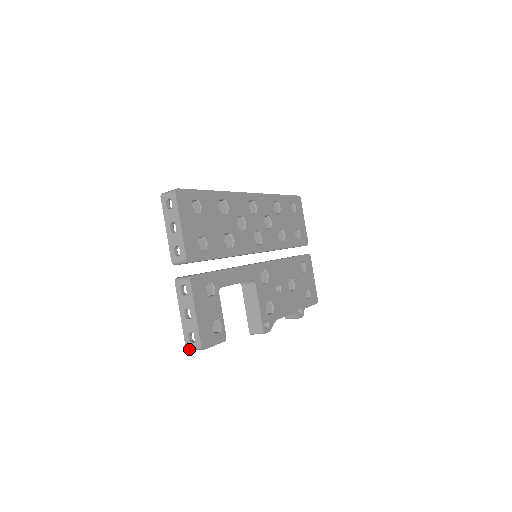
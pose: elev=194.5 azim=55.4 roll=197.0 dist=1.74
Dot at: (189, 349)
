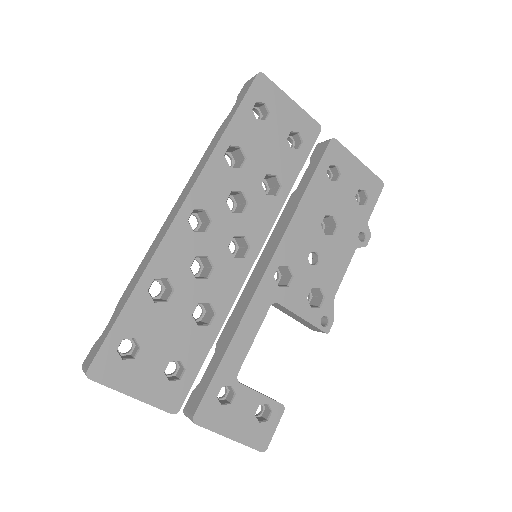
Dot at: occluded
